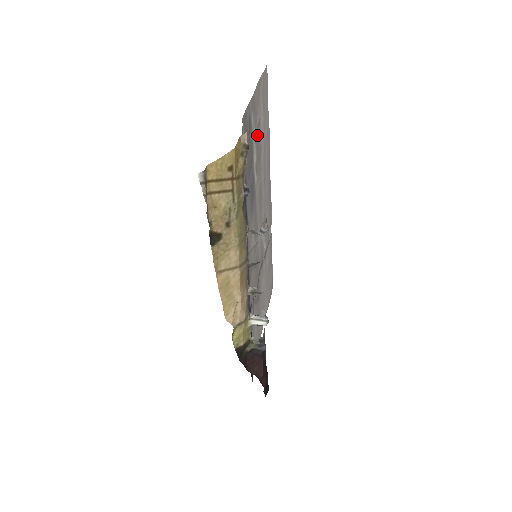
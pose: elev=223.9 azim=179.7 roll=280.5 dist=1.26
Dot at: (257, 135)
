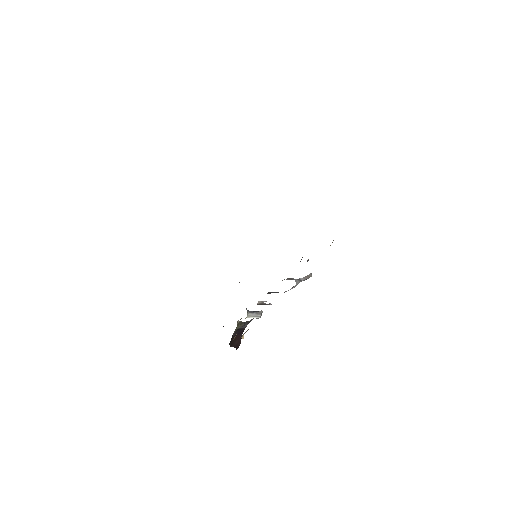
Dot at: occluded
